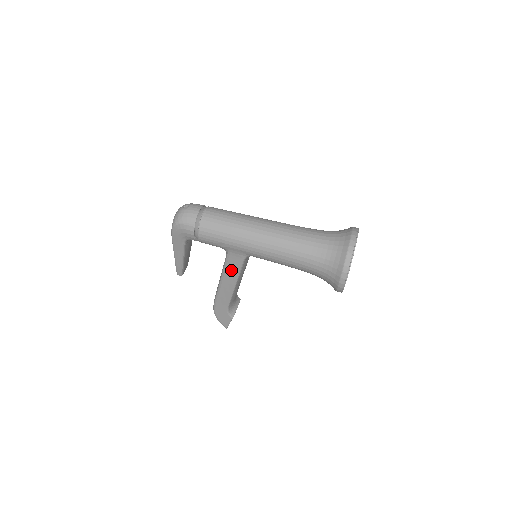
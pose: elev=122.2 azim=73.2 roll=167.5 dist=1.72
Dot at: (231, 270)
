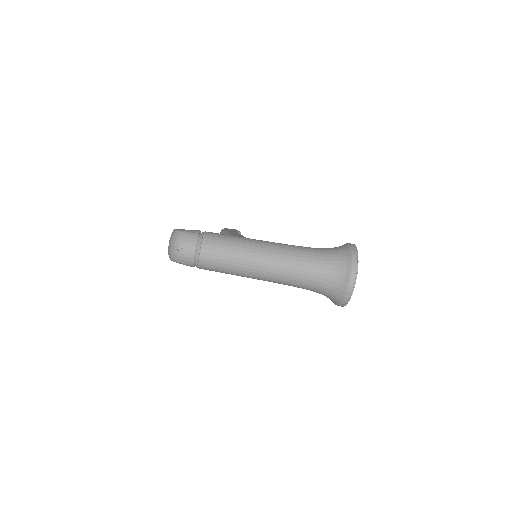
Dot at: occluded
